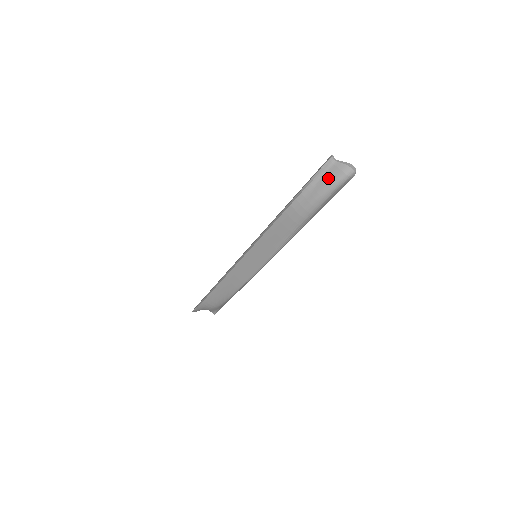
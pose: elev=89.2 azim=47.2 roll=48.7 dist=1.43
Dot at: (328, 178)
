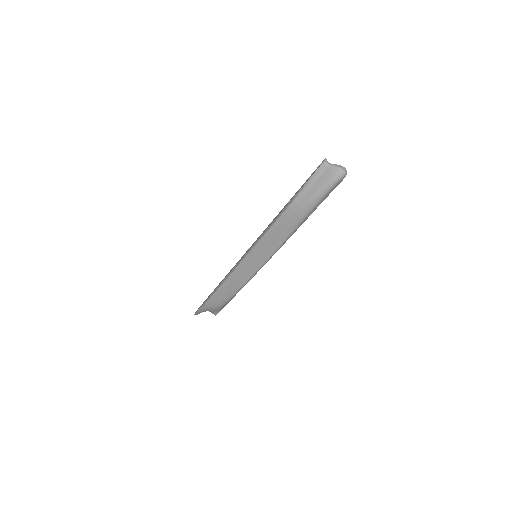
Dot at: (323, 179)
